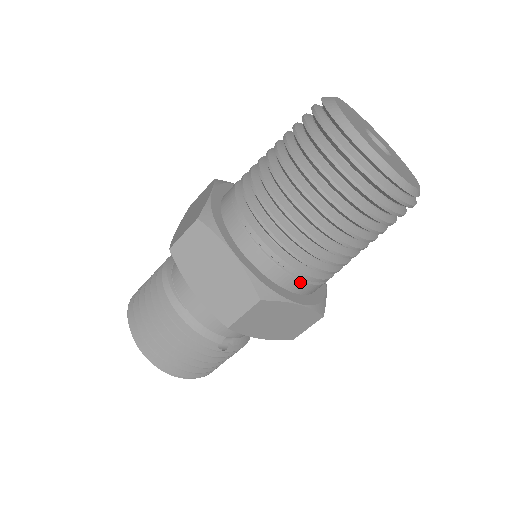
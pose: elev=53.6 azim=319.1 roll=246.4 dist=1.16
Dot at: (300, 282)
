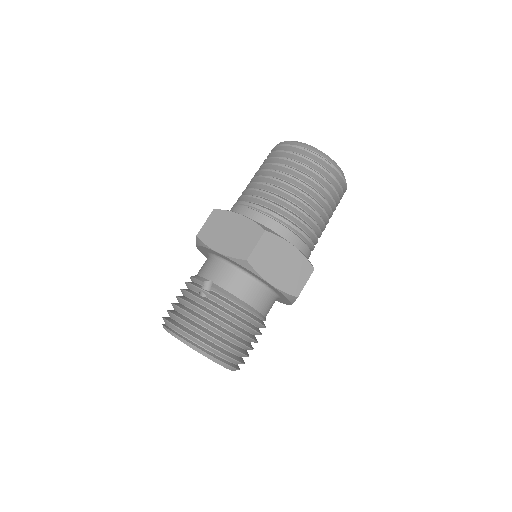
Dot at: (247, 209)
